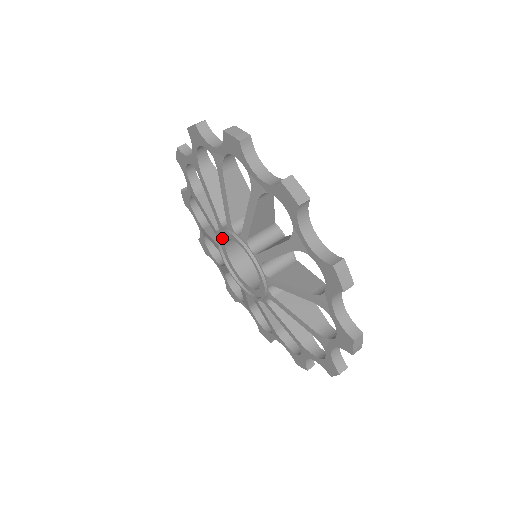
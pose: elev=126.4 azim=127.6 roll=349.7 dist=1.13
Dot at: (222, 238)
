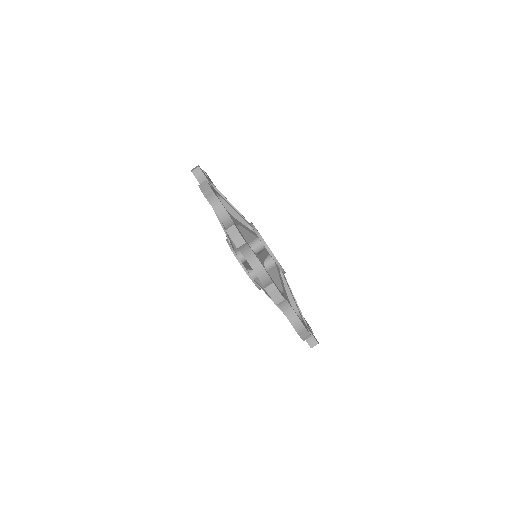
Dot at: (239, 258)
